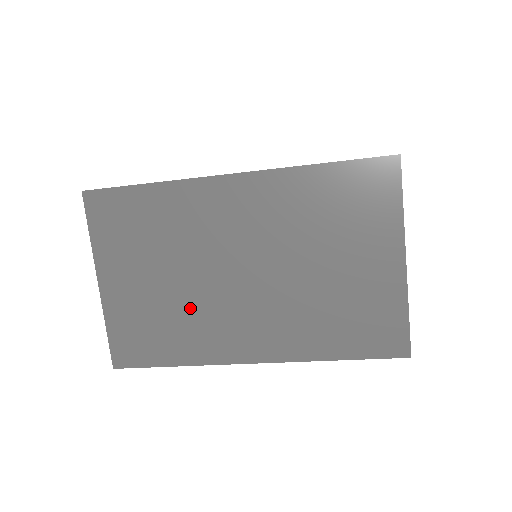
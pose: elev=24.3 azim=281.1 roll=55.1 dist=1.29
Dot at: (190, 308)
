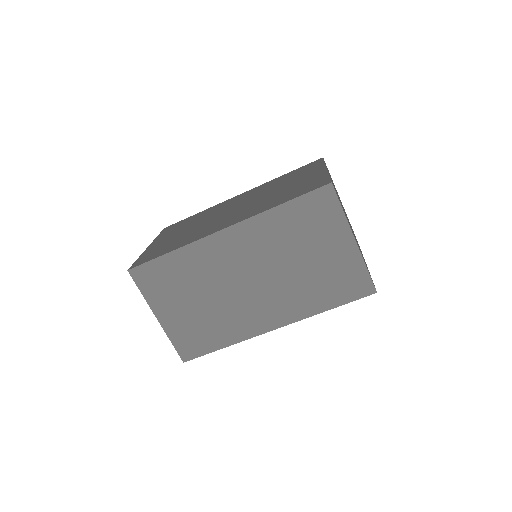
Dot at: (195, 231)
